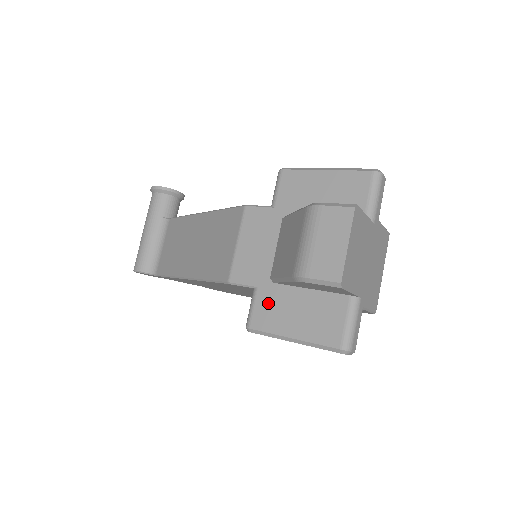
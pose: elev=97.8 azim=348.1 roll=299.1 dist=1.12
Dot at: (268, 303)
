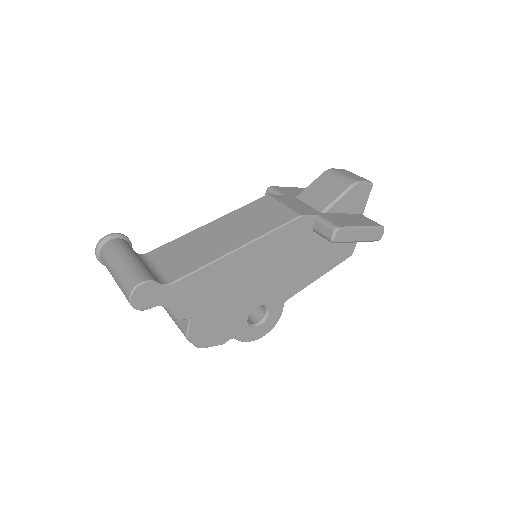
Dot at: (333, 218)
